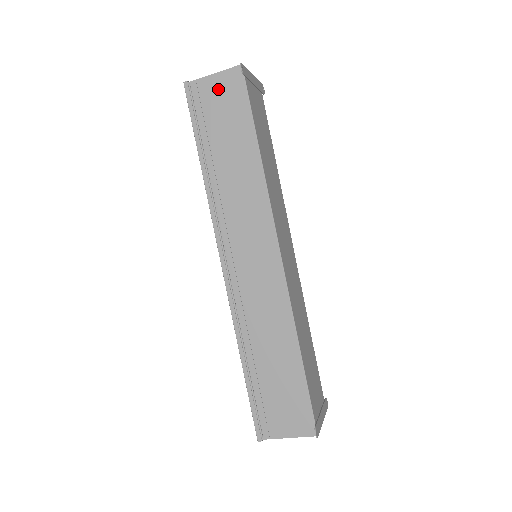
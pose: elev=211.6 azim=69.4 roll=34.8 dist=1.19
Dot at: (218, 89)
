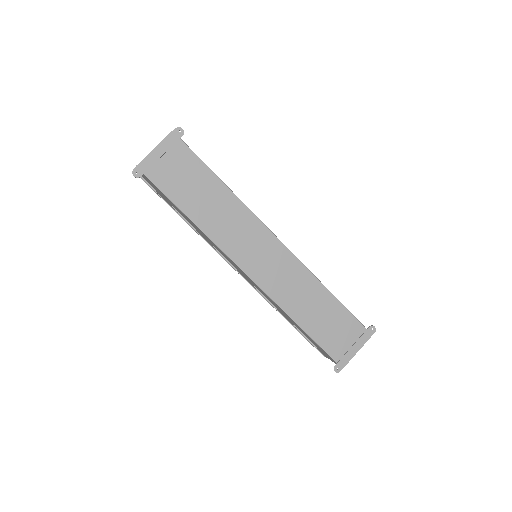
Dot at: (146, 179)
